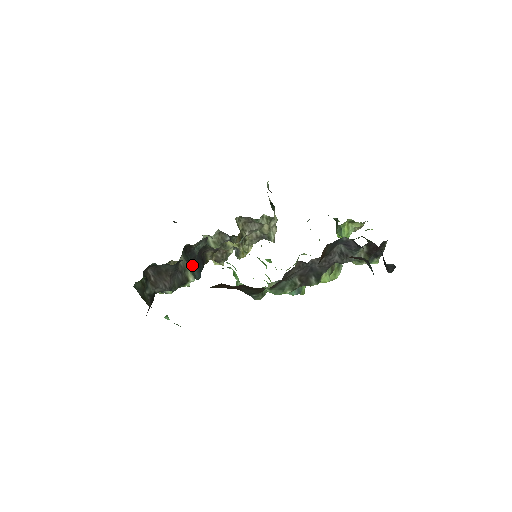
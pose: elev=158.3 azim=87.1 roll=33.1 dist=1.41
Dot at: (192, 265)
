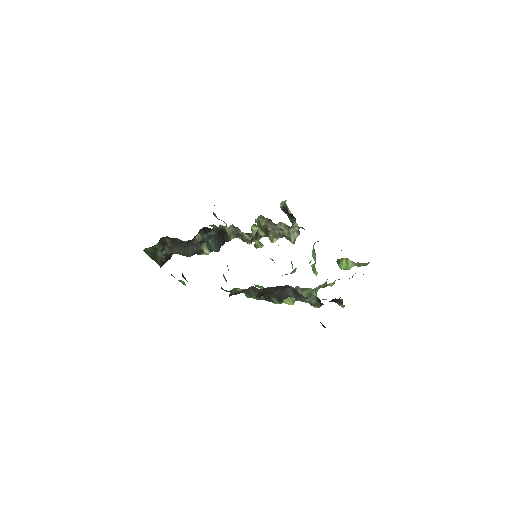
Dot at: (211, 241)
